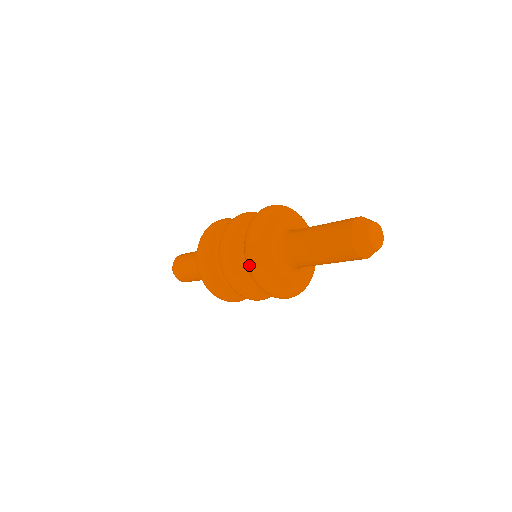
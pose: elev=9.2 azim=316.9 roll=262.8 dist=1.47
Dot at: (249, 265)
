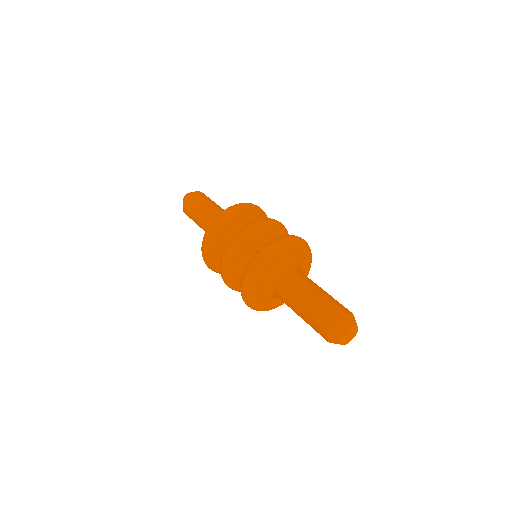
Dot at: occluded
